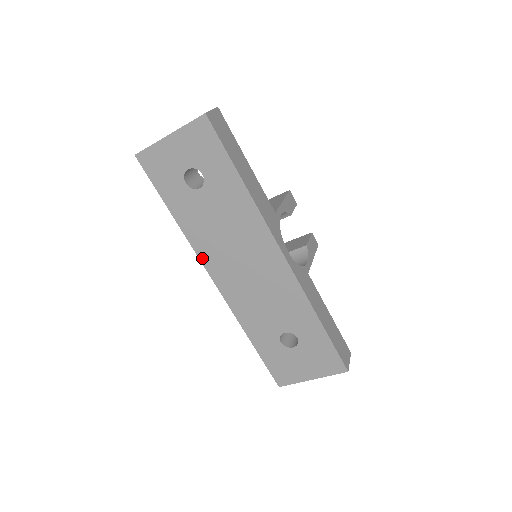
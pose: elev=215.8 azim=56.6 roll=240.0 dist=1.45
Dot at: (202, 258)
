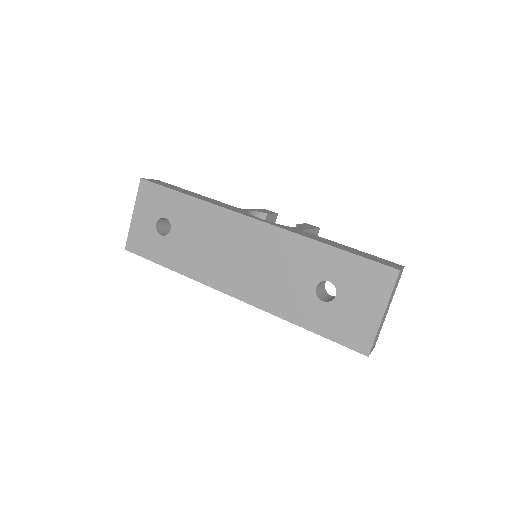
Dot at: (210, 284)
